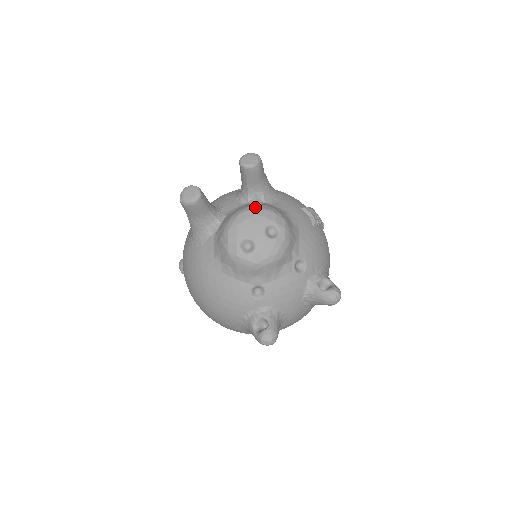
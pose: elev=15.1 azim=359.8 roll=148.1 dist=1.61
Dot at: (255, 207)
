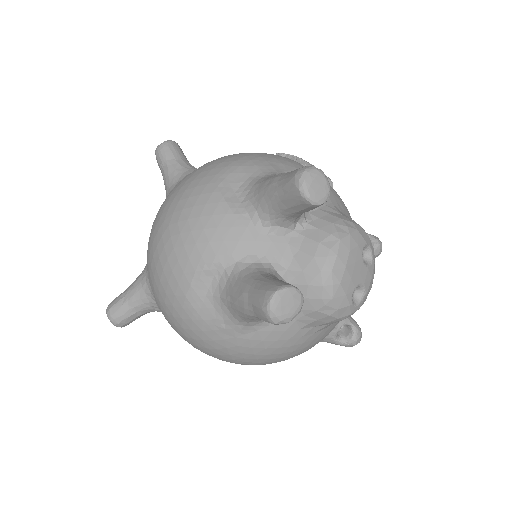
Dot at: (339, 242)
